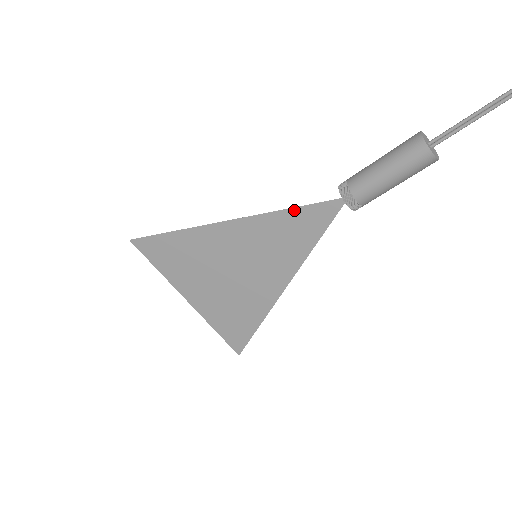
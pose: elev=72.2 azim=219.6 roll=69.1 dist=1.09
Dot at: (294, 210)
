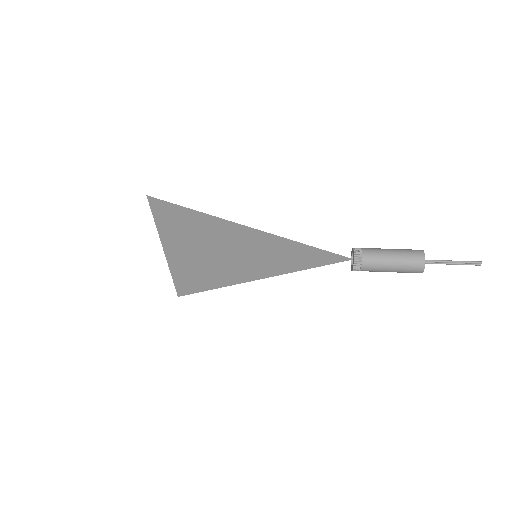
Dot at: (312, 248)
